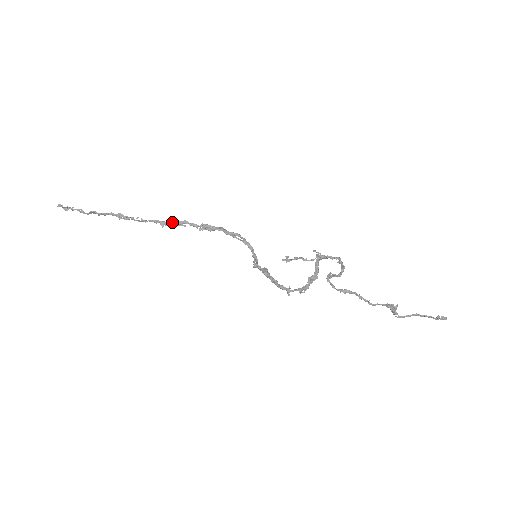
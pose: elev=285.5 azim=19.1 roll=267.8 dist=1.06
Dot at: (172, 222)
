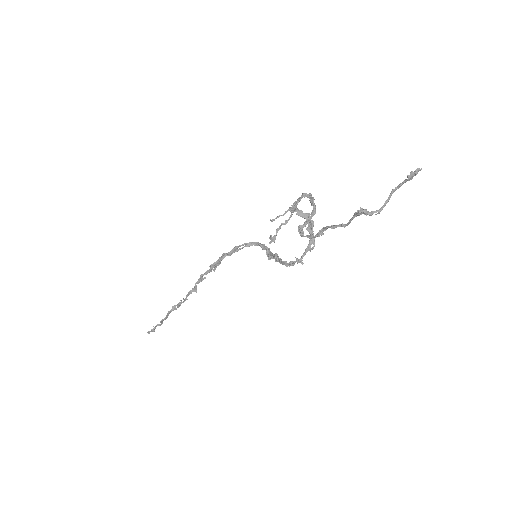
Dot at: occluded
